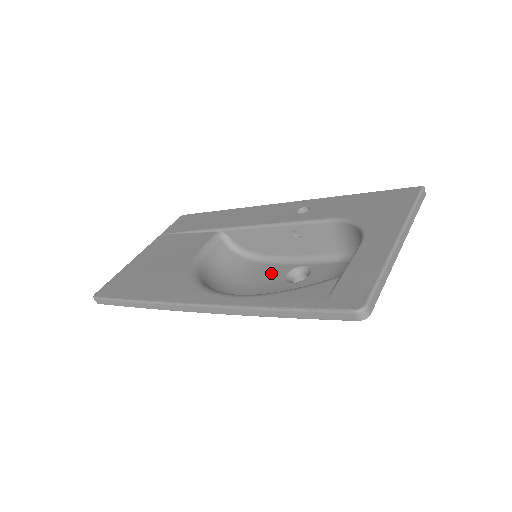
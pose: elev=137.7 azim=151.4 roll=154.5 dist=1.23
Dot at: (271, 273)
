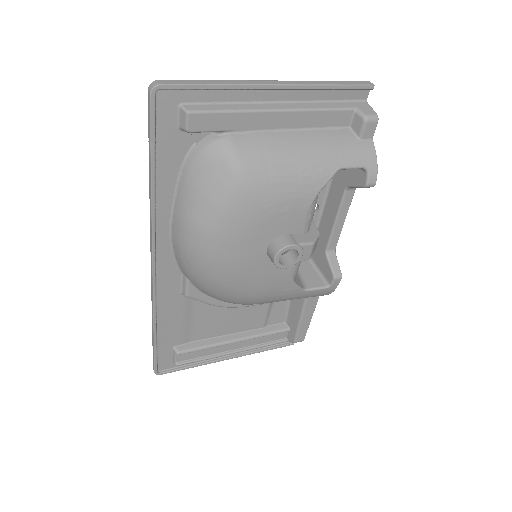
Dot at: occluded
